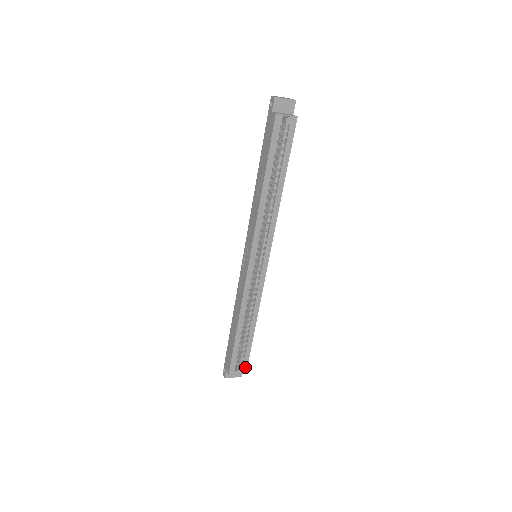
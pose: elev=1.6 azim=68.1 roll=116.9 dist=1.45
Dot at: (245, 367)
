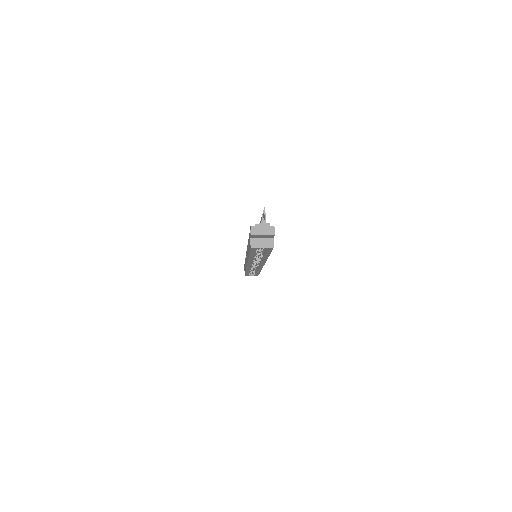
Dot at: occluded
